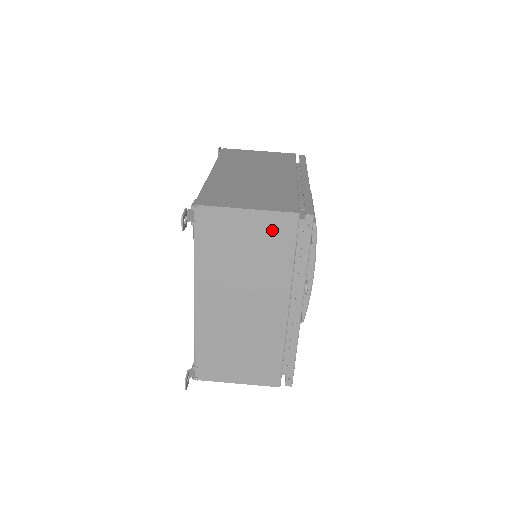
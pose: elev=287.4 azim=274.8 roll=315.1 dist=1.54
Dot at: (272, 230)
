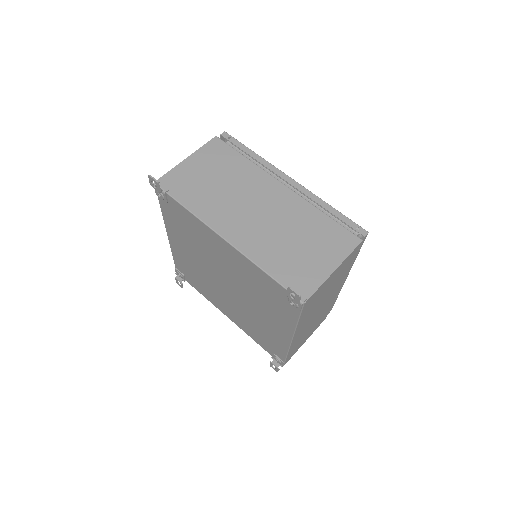
Dot at: (214, 155)
